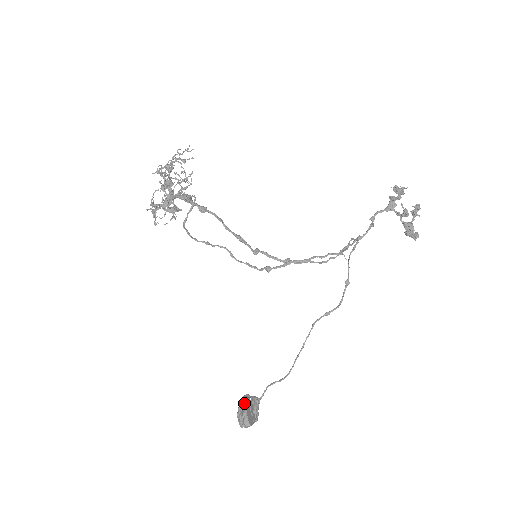
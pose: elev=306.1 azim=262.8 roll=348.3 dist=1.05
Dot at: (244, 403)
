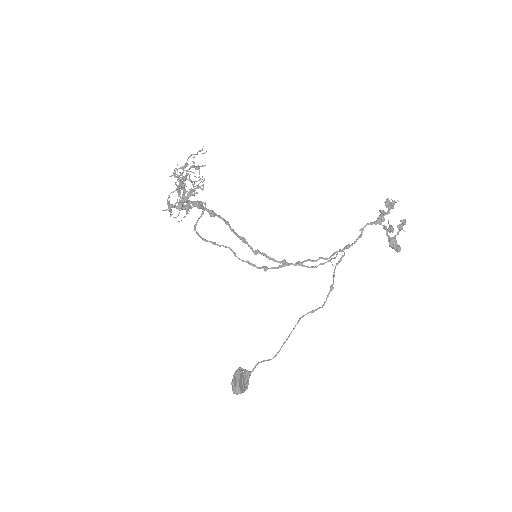
Dot at: (237, 375)
